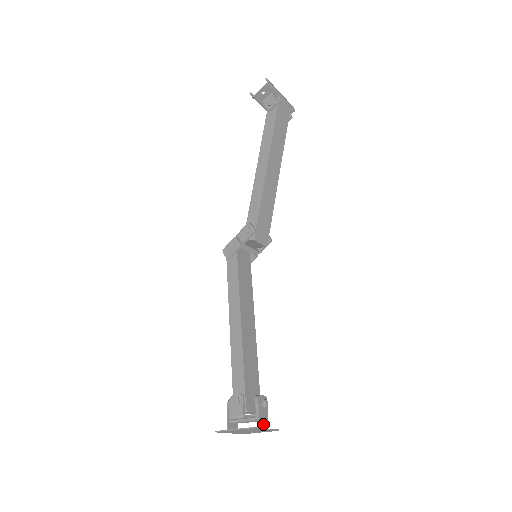
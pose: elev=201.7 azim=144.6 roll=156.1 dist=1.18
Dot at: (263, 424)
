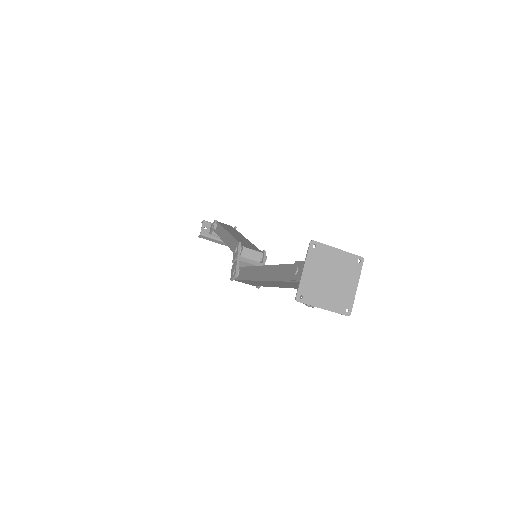
Dot at: (333, 253)
